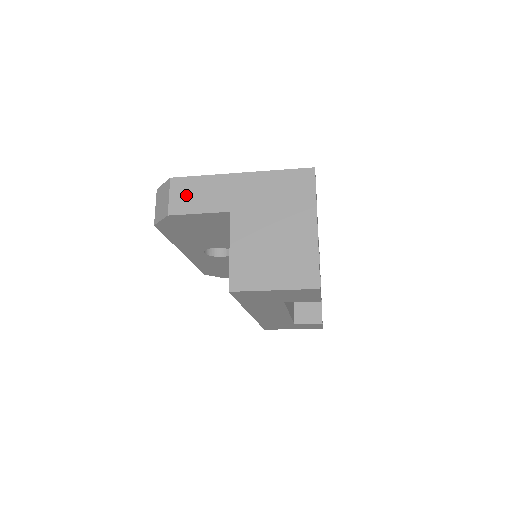
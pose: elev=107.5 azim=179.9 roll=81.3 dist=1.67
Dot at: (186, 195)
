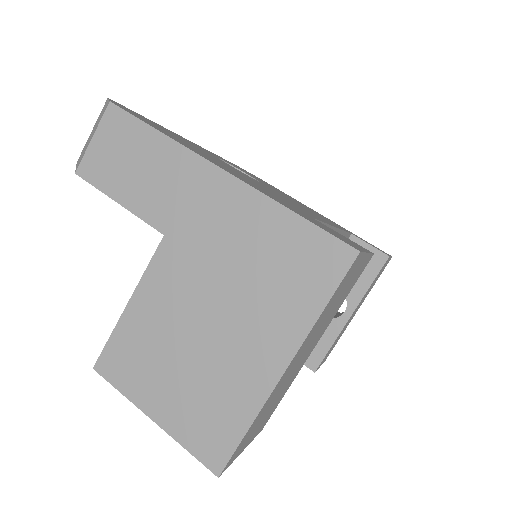
Dot at: (116, 153)
